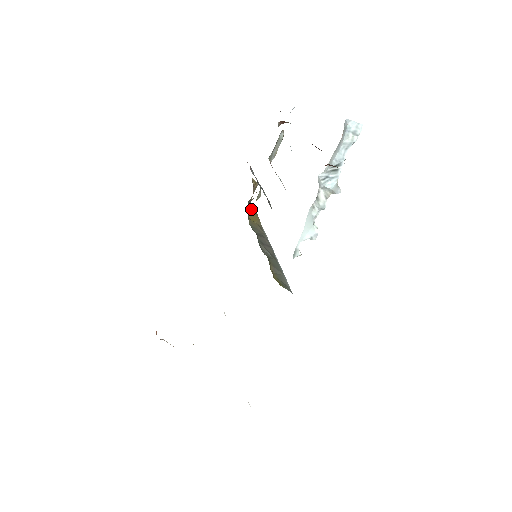
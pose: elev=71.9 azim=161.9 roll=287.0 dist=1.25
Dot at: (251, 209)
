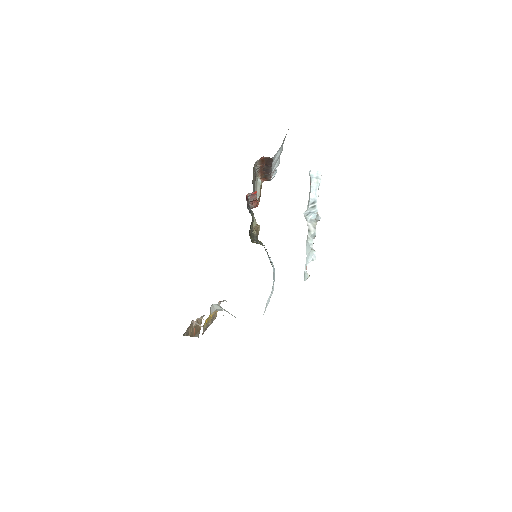
Dot at: occluded
